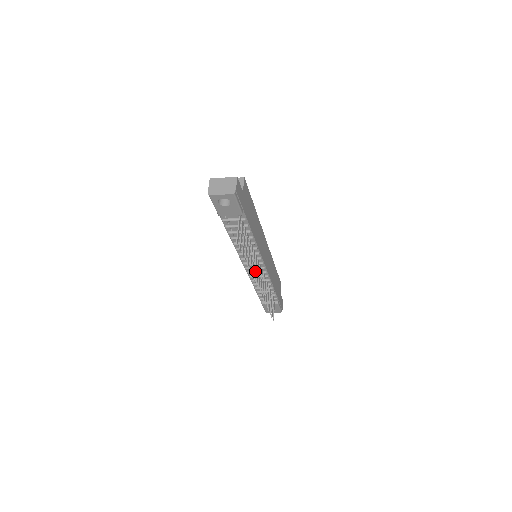
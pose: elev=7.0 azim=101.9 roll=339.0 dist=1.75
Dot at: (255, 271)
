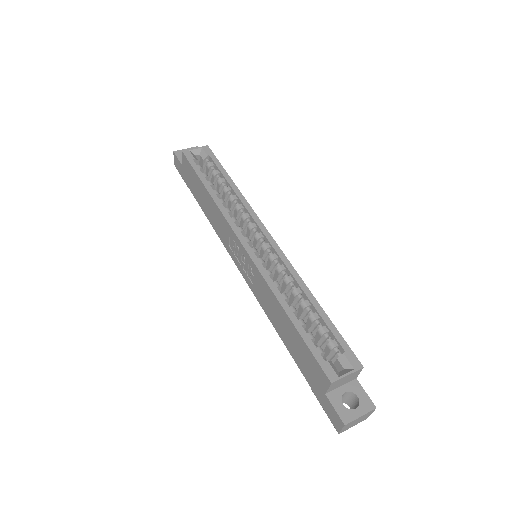
Dot at: occluded
